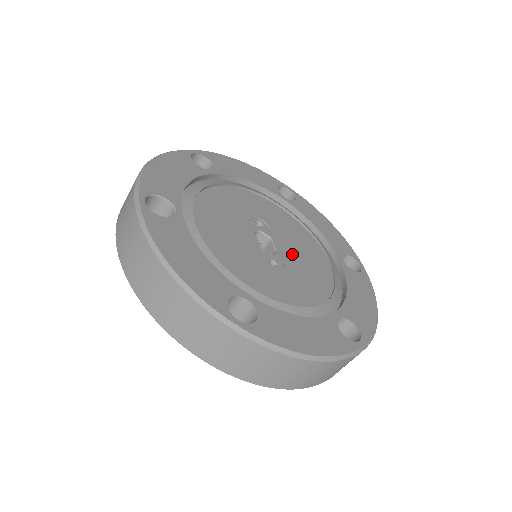
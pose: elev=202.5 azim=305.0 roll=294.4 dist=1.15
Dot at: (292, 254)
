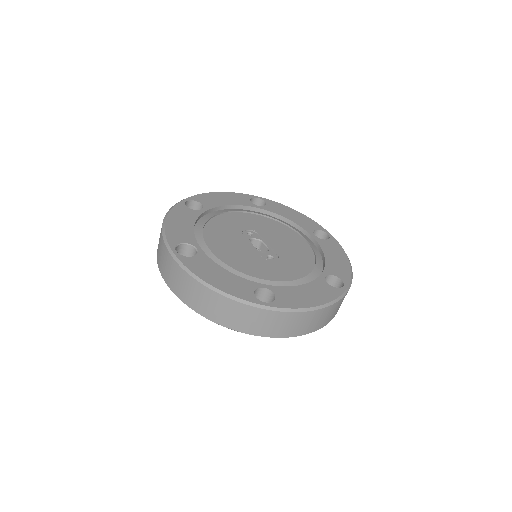
Dot at: (279, 246)
